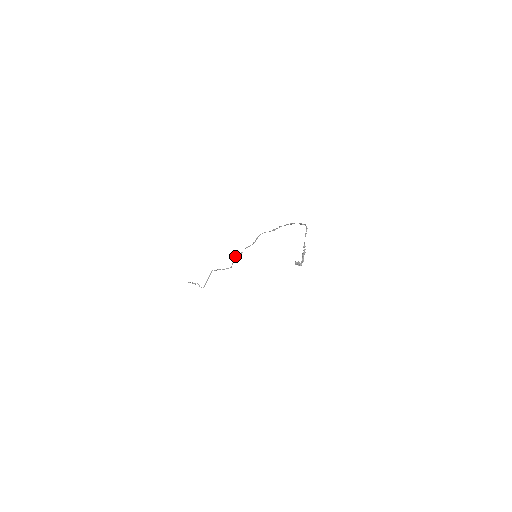
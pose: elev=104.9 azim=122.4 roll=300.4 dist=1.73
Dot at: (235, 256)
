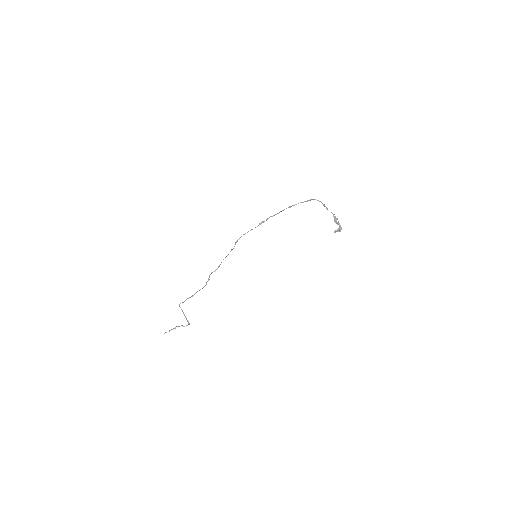
Dot at: occluded
